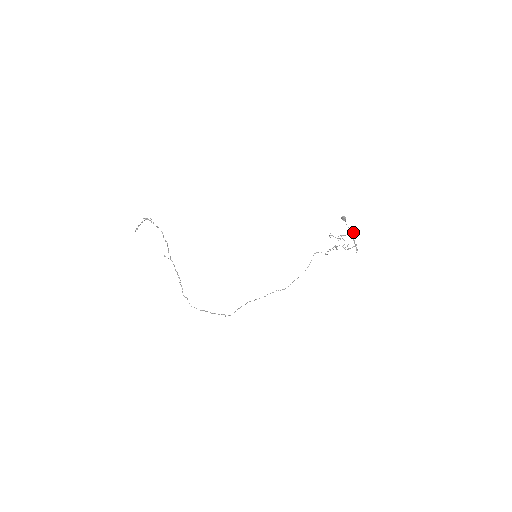
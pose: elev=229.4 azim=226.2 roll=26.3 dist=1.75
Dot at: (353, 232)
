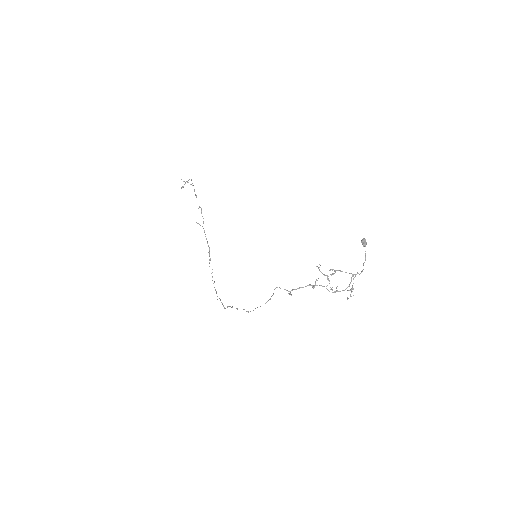
Dot at: occluded
